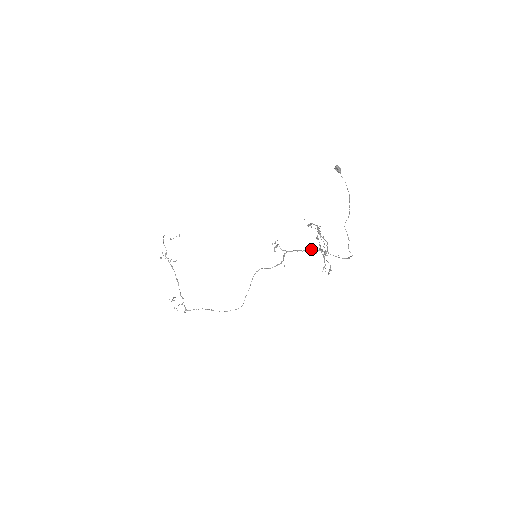
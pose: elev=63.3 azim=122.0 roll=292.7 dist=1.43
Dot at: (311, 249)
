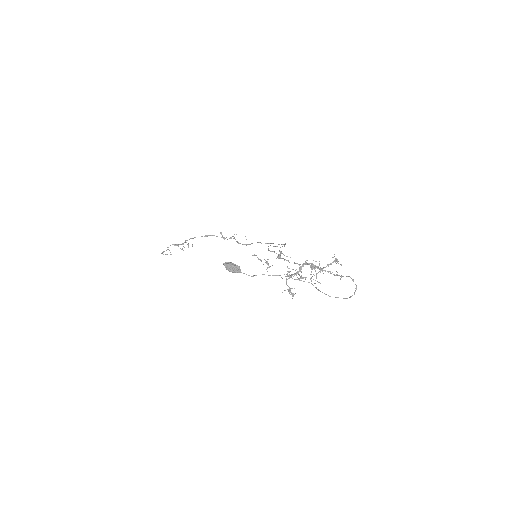
Dot at: occluded
